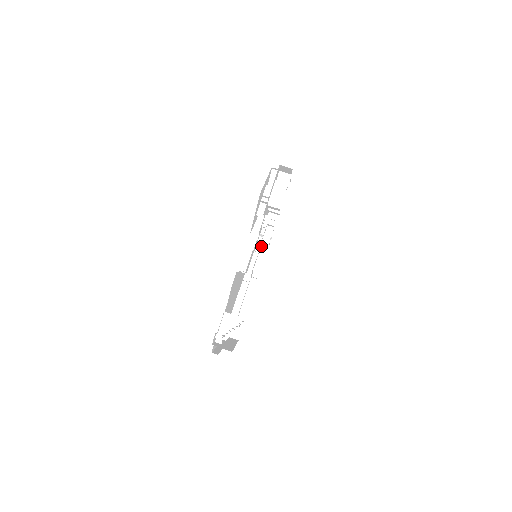
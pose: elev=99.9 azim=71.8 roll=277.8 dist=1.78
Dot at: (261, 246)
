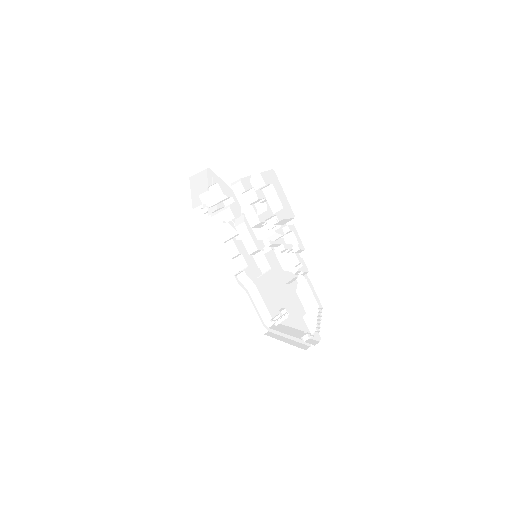
Dot at: (292, 248)
